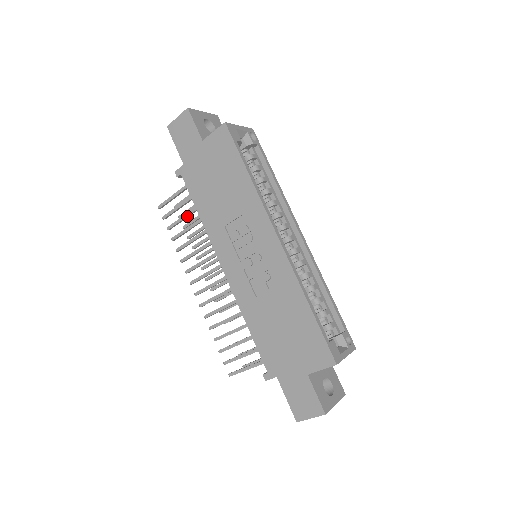
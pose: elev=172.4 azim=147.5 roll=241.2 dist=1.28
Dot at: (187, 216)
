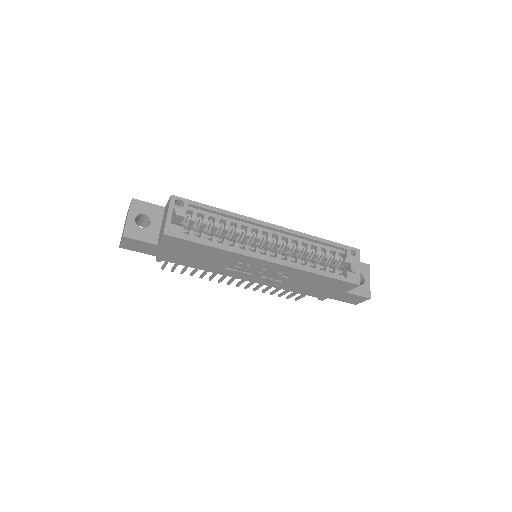
Dot at: occluded
